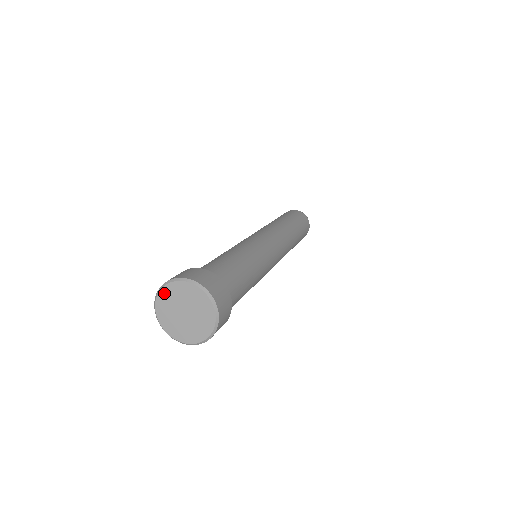
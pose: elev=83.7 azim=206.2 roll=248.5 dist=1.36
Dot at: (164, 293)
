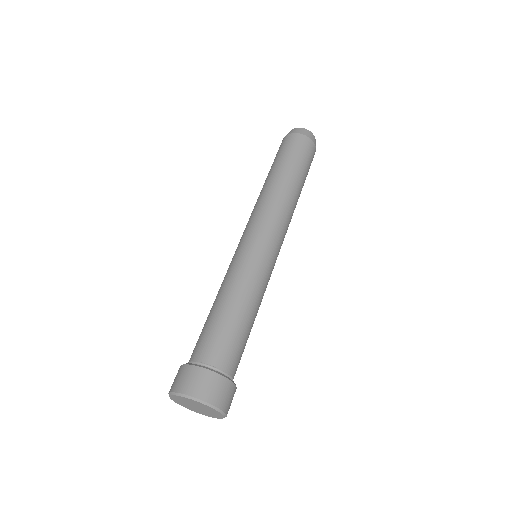
Dot at: (175, 401)
